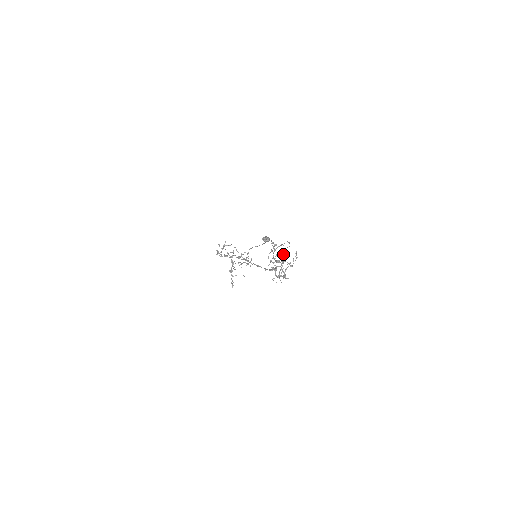
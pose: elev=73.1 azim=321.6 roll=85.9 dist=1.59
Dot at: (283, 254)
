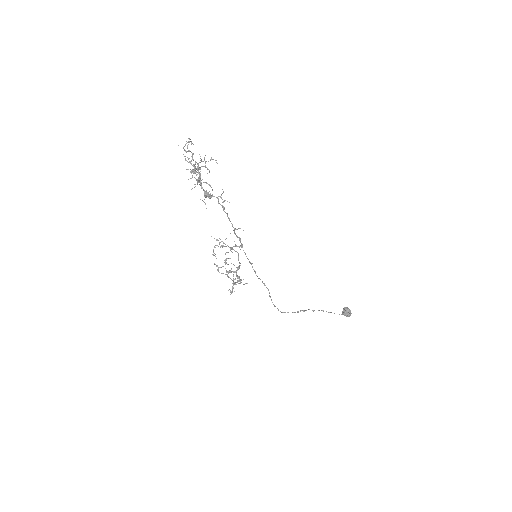
Dot at: occluded
